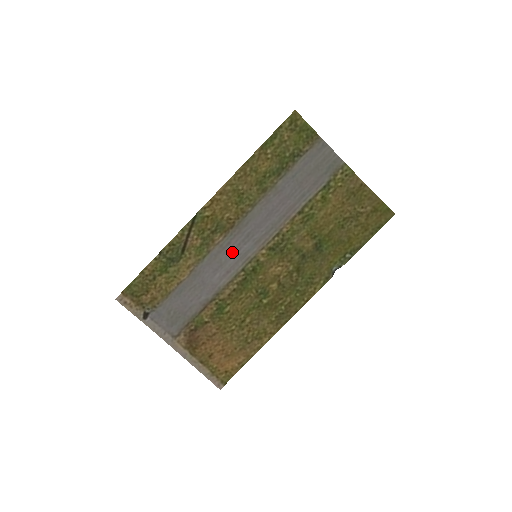
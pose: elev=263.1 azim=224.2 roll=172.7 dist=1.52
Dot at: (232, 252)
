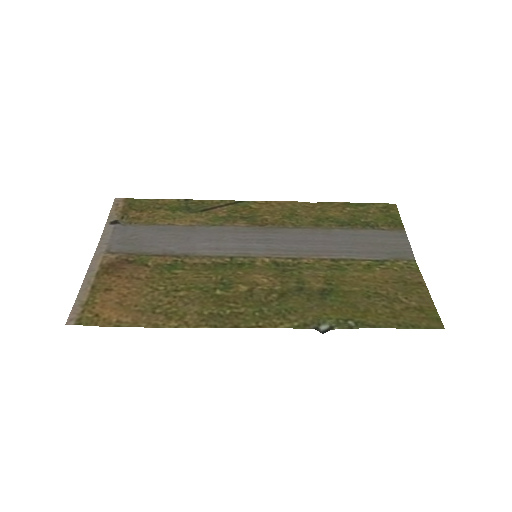
Dot at: (239, 239)
